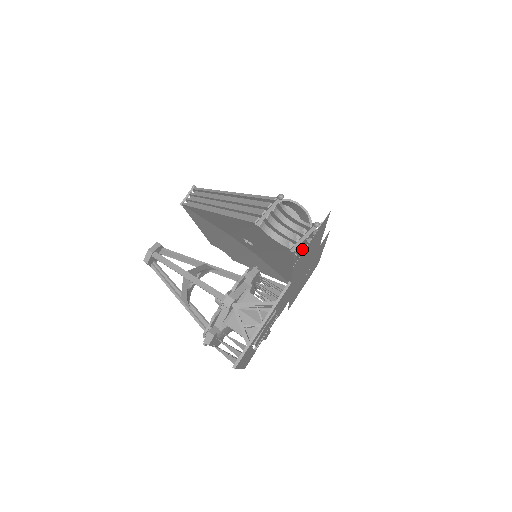
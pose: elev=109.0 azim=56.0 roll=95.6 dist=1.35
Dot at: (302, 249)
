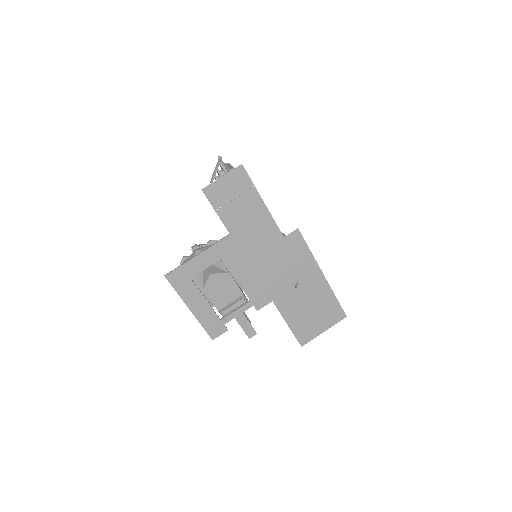
Dot at: (224, 193)
